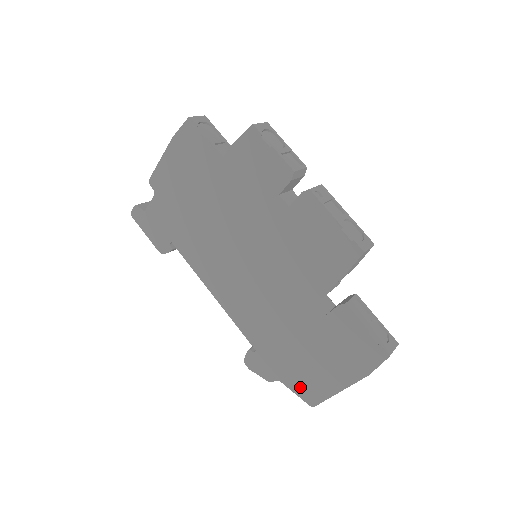
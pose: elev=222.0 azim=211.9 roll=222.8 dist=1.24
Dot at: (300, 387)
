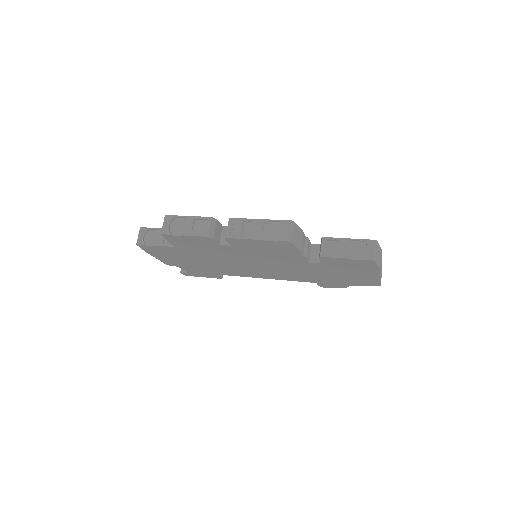
Dot at: (362, 284)
